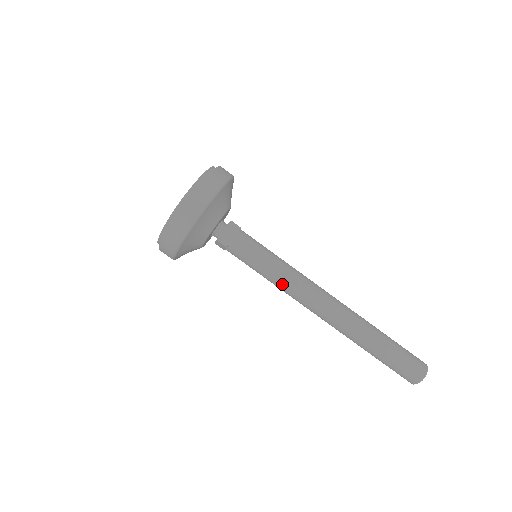
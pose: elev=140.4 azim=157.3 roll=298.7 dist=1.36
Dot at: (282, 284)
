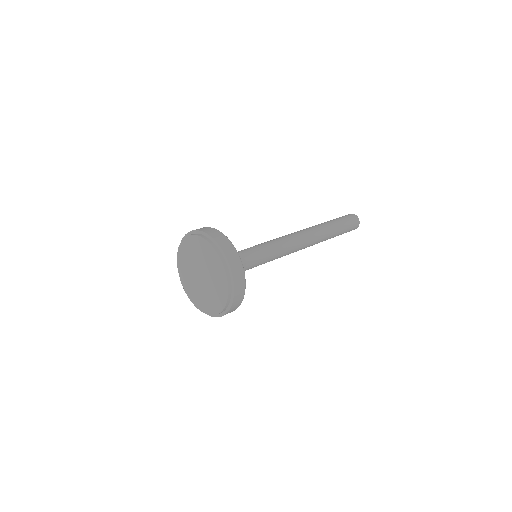
Dot at: (282, 256)
